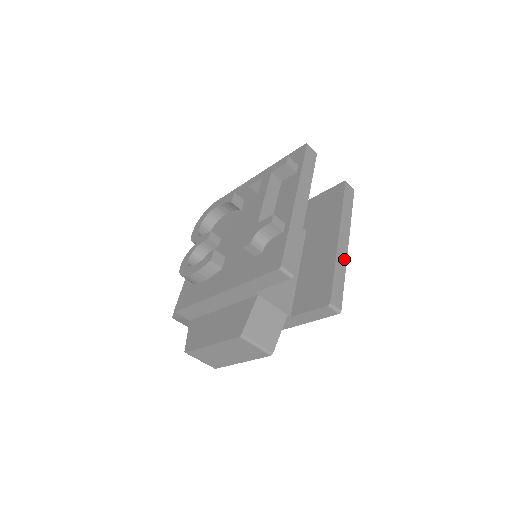
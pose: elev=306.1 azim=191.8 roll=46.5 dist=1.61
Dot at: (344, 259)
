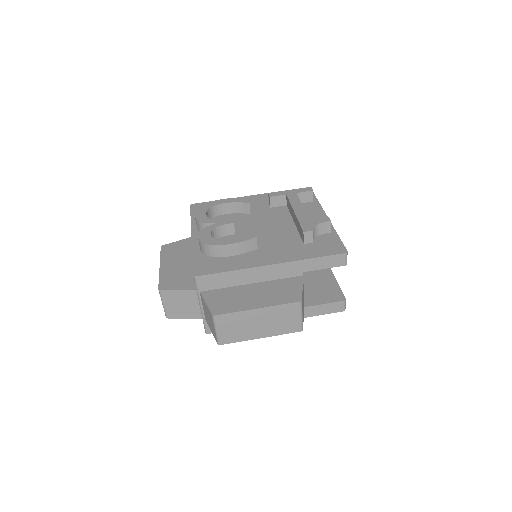
Dot at: occluded
